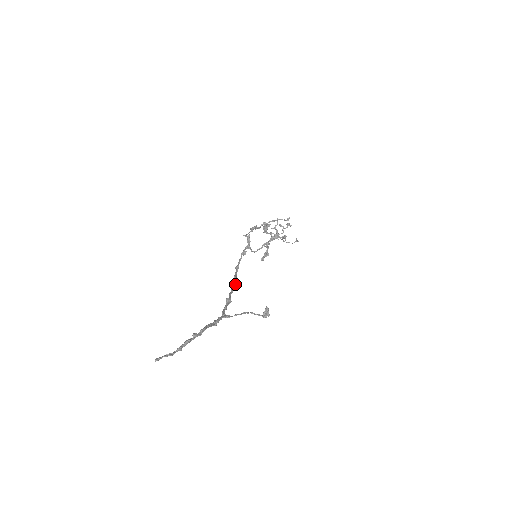
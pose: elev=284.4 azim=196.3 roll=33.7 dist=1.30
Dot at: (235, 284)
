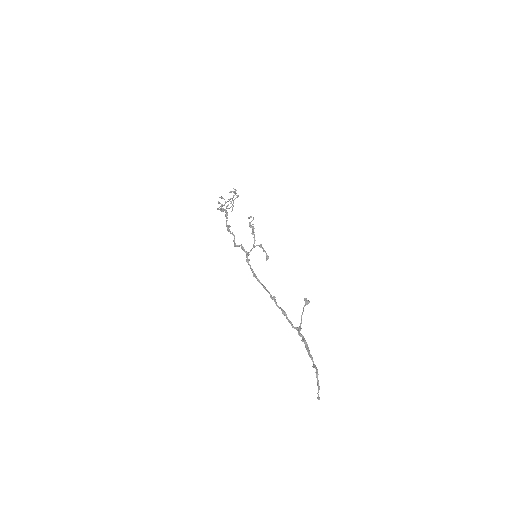
Dot at: (269, 293)
